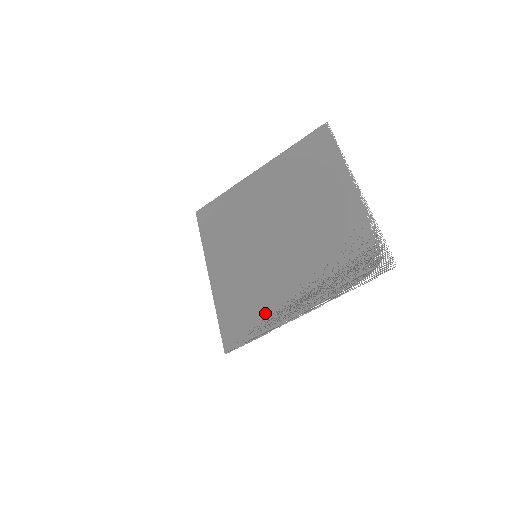
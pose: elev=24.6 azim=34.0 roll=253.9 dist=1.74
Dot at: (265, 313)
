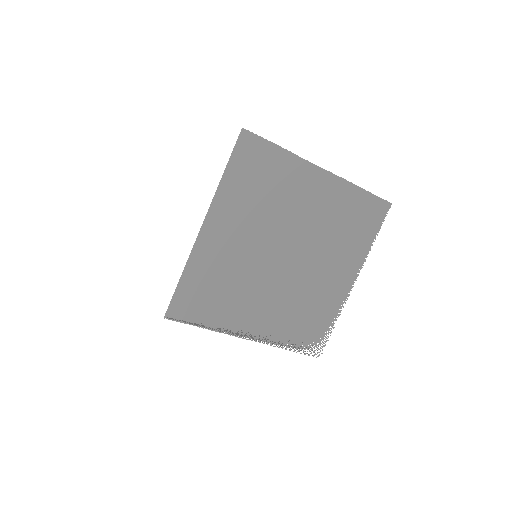
Dot at: (224, 314)
